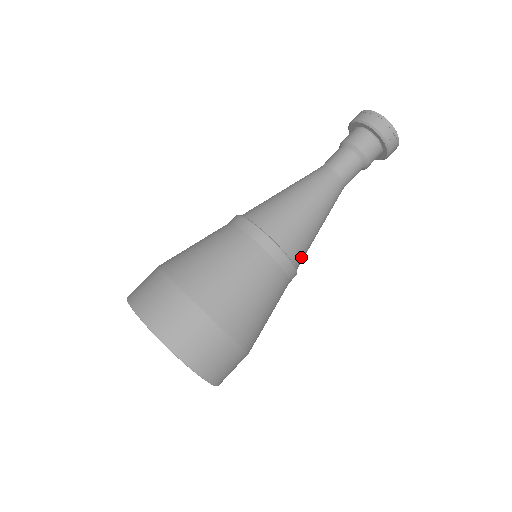
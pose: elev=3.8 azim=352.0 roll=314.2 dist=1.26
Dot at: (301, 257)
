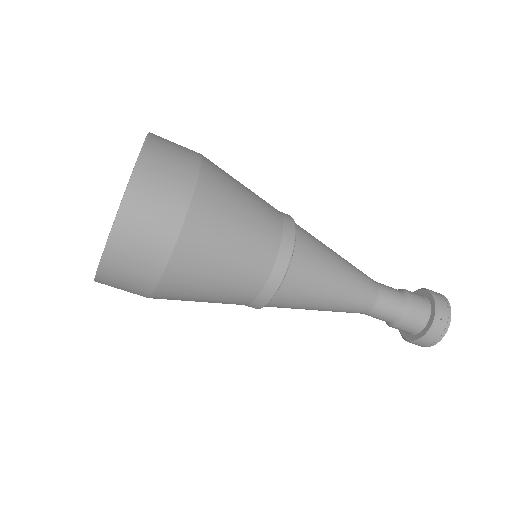
Dot at: (293, 287)
